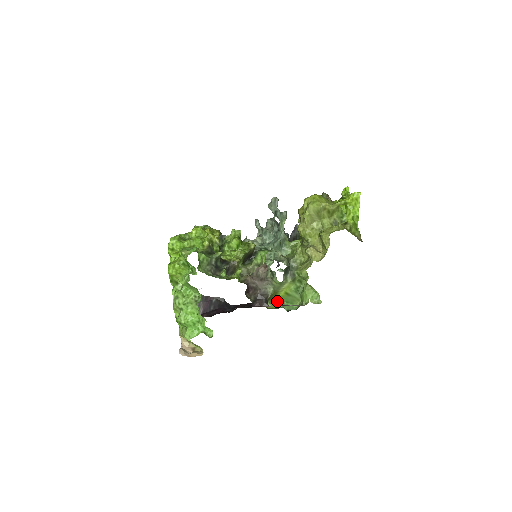
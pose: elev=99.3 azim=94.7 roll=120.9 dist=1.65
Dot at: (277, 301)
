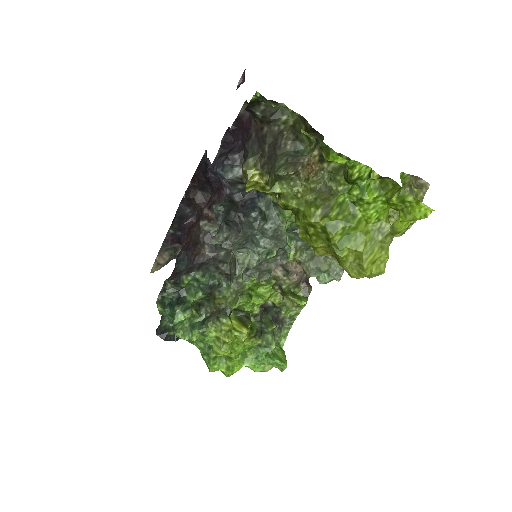
Dot at: occluded
